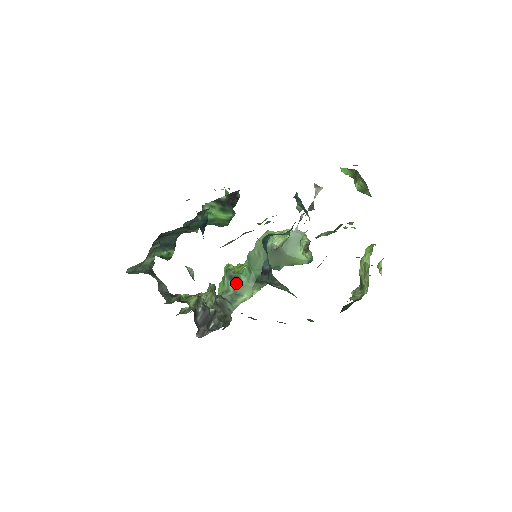
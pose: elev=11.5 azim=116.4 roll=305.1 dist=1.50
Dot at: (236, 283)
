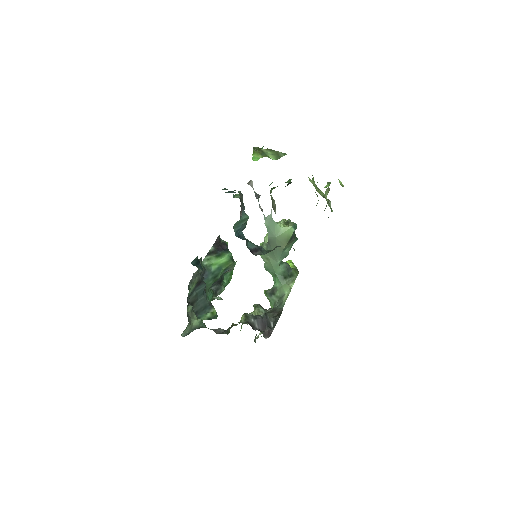
Dot at: (275, 293)
